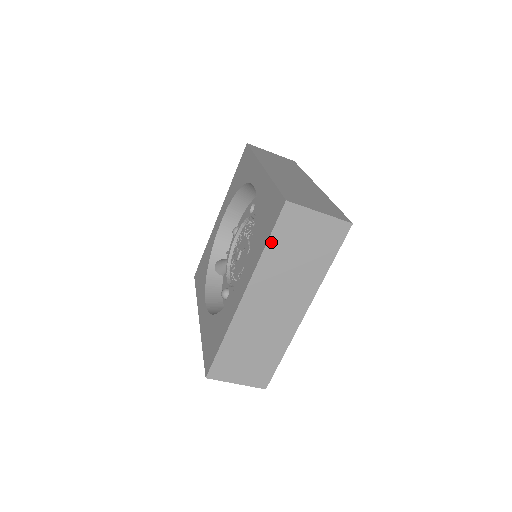
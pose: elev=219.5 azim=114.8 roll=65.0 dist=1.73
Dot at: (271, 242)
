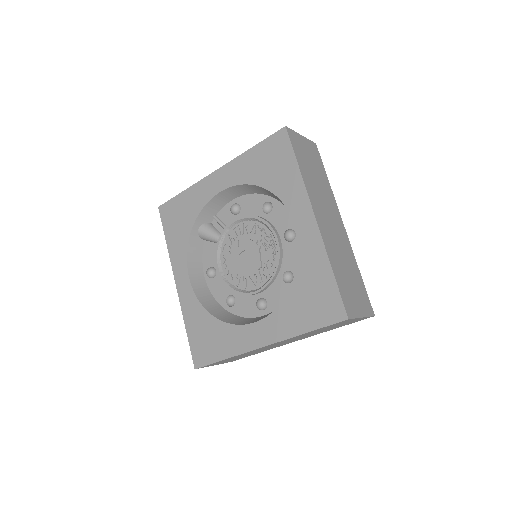
Dot at: occluded
